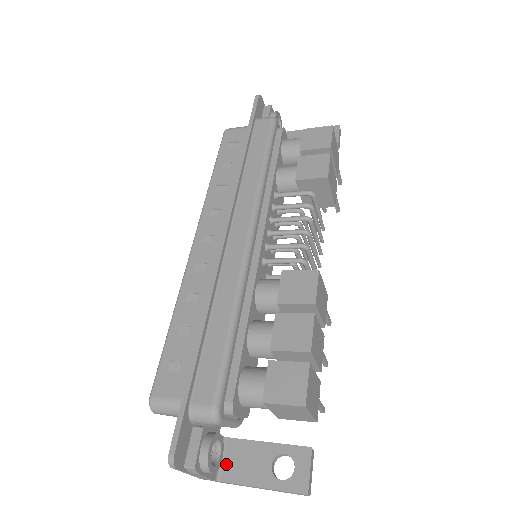
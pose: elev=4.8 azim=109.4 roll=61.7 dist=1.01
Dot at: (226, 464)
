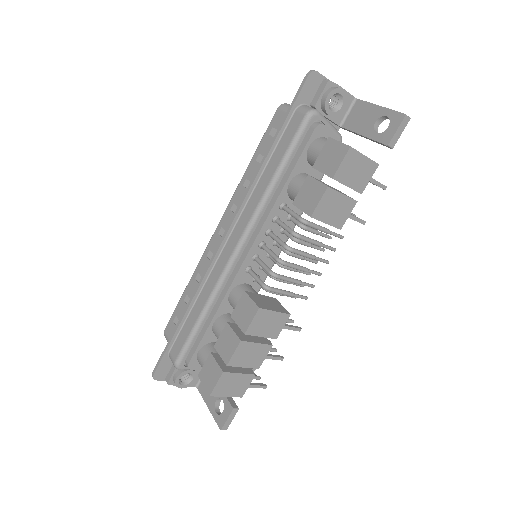
Dot at: occluded
